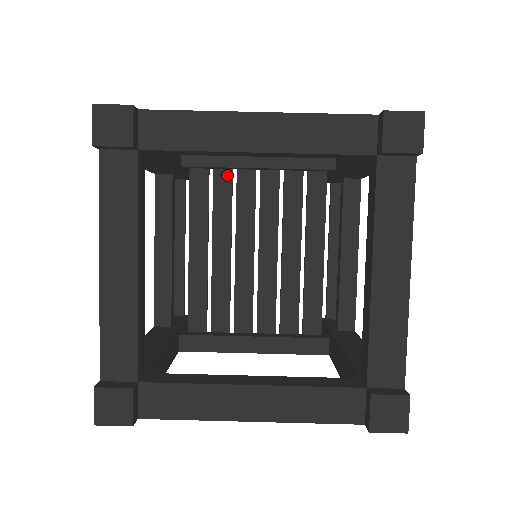
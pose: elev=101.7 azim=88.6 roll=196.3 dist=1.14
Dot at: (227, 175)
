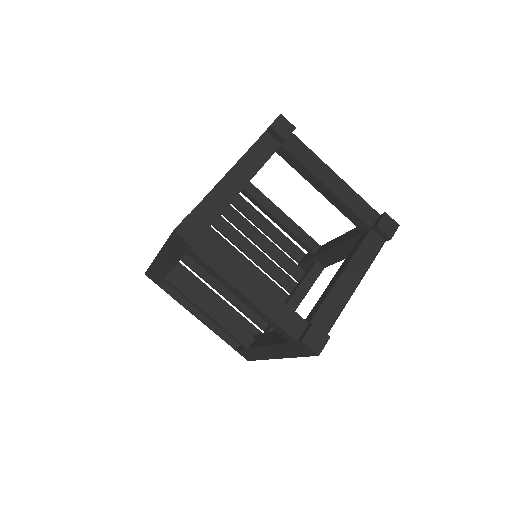
Dot at: occluded
